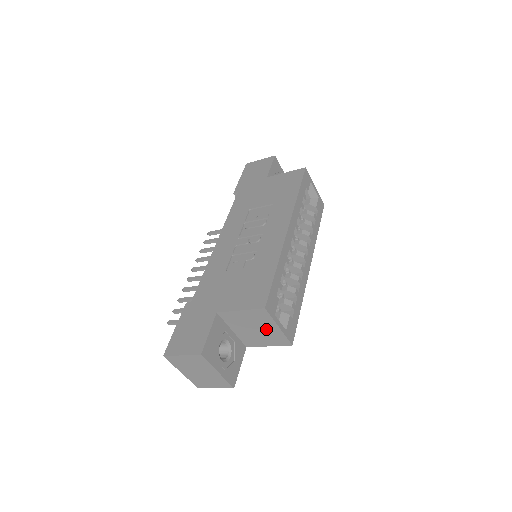
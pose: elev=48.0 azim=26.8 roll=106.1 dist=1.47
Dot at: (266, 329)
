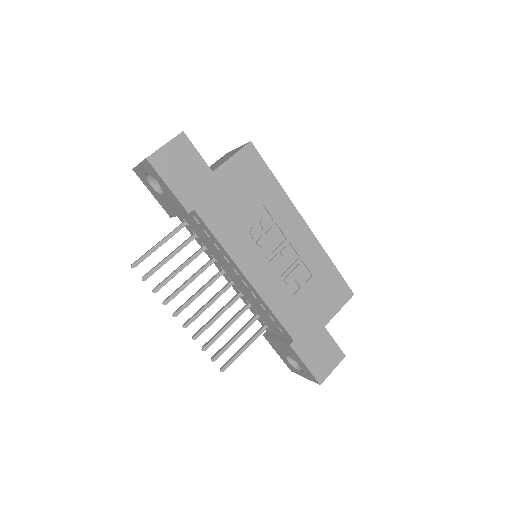
Dot at: occluded
